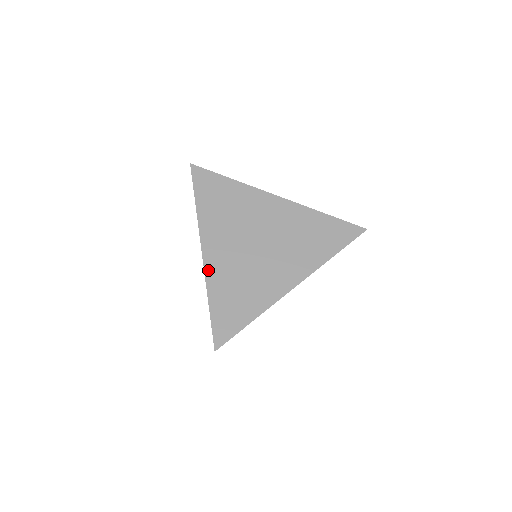
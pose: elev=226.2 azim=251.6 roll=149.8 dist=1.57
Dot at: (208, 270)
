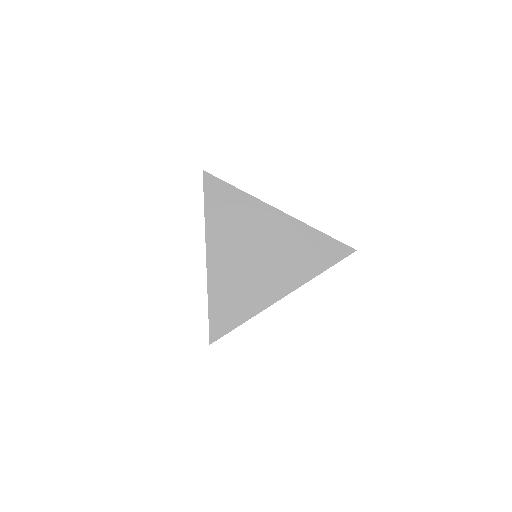
Dot at: (210, 274)
